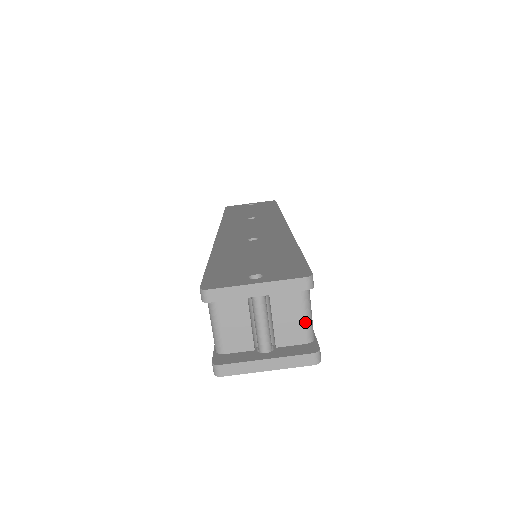
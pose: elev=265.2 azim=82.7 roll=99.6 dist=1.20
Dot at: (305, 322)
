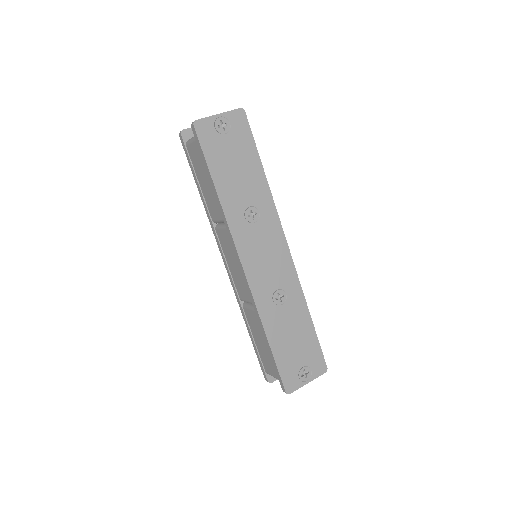
Dot at: occluded
